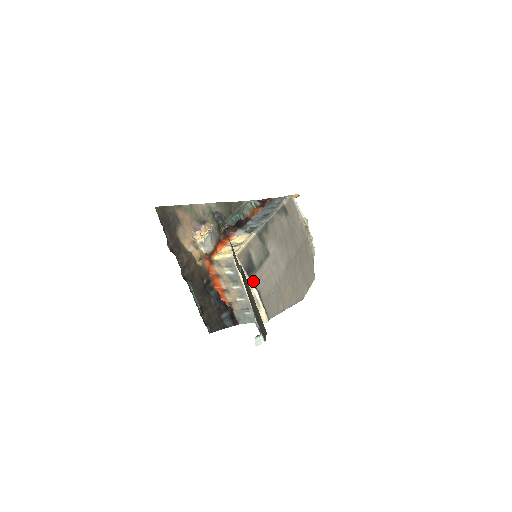
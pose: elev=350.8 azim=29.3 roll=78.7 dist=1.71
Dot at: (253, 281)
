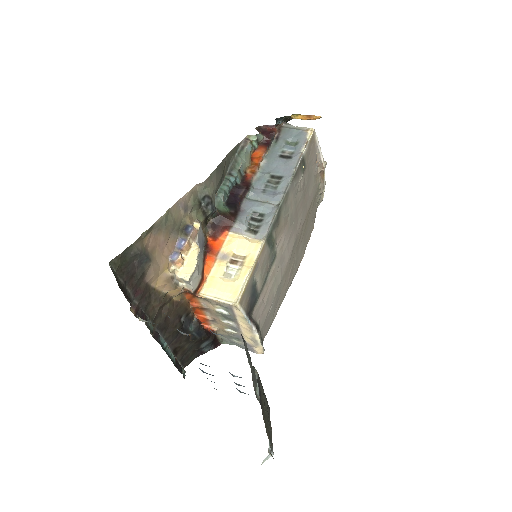
Dot at: (253, 316)
